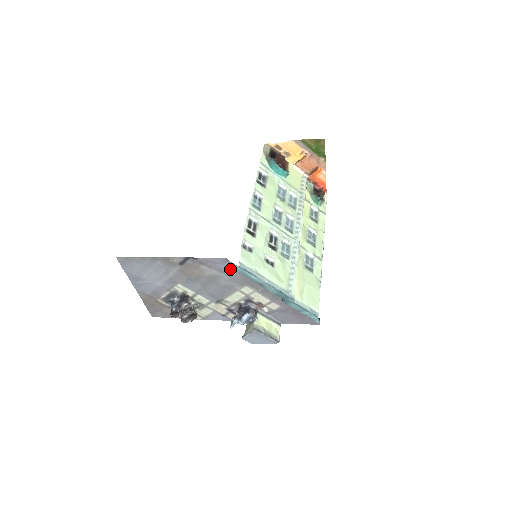
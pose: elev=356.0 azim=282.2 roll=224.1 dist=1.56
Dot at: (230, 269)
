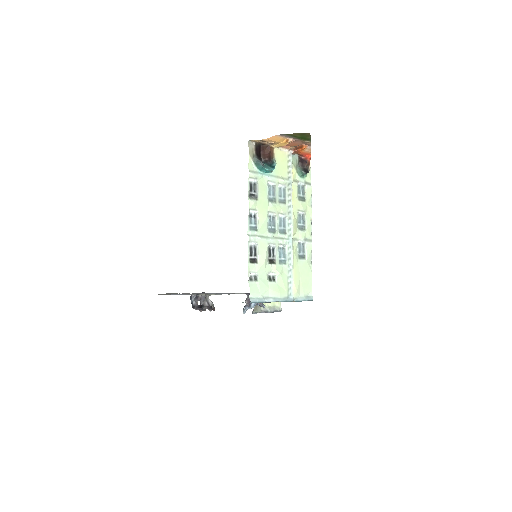
Dot at: occluded
